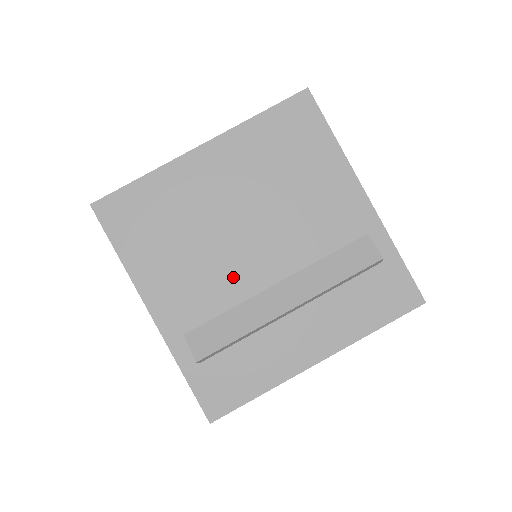
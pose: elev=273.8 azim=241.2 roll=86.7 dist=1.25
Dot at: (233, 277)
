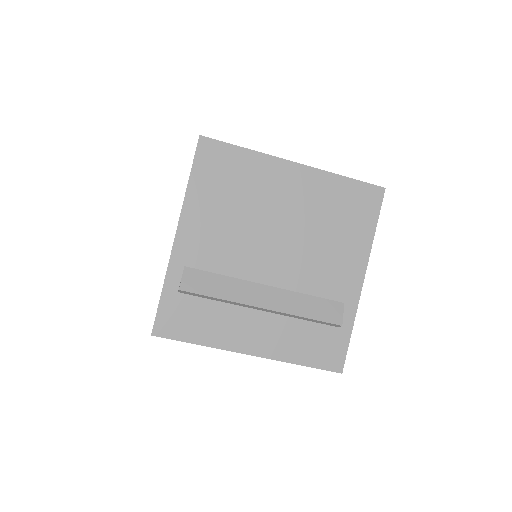
Dot at: occluded
